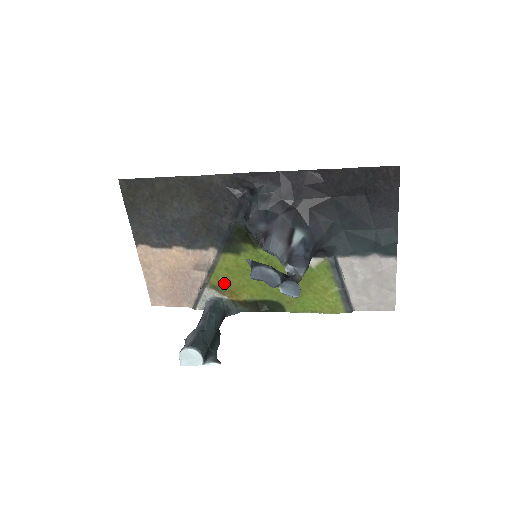
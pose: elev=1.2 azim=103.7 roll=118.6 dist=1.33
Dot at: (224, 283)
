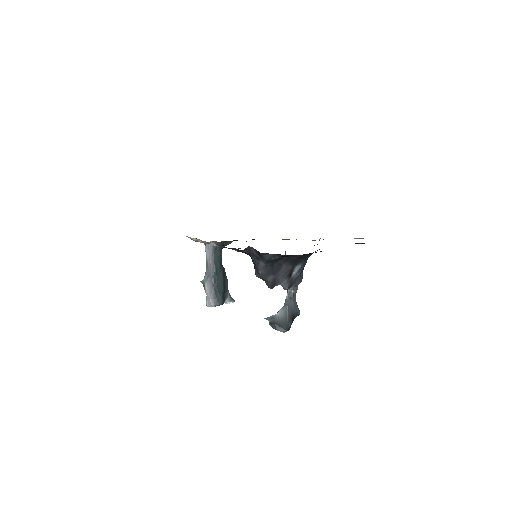
Dot at: occluded
